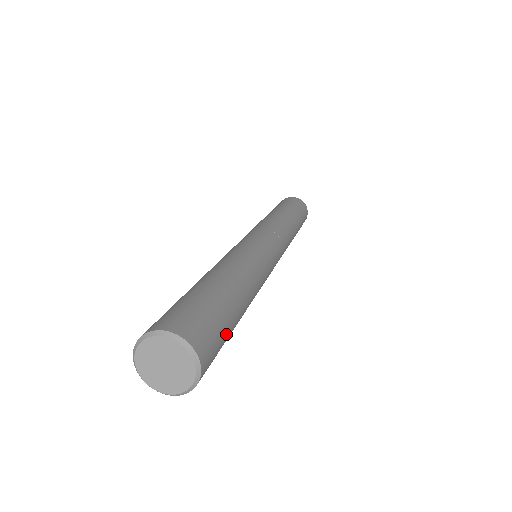
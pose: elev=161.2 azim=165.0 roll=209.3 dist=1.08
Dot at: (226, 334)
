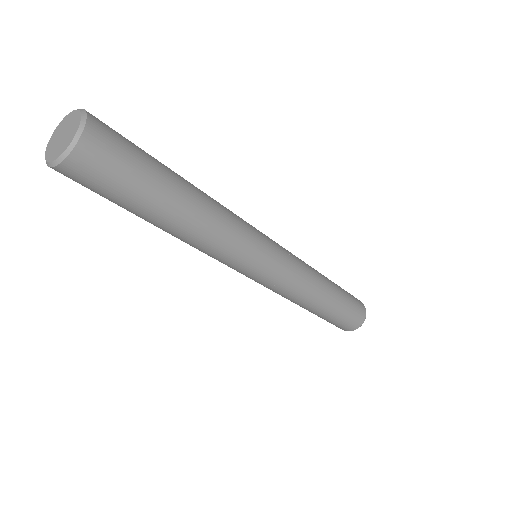
Dot at: (143, 159)
